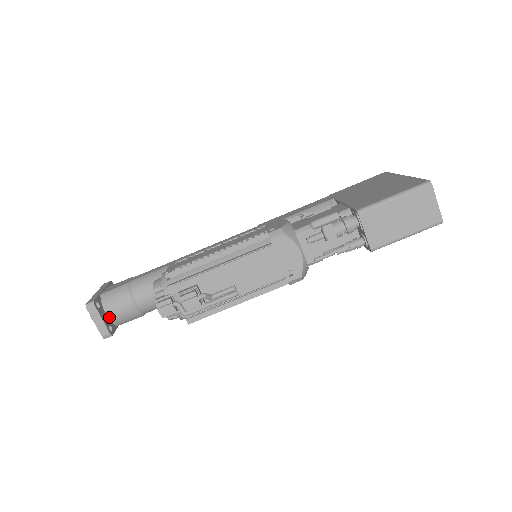
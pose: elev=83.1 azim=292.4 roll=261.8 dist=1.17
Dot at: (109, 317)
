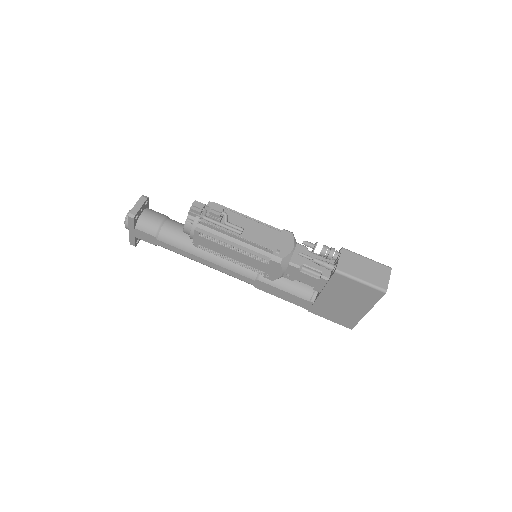
Dot at: (141, 215)
